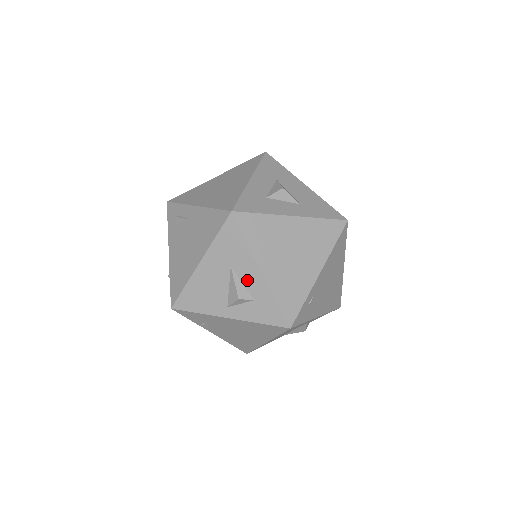
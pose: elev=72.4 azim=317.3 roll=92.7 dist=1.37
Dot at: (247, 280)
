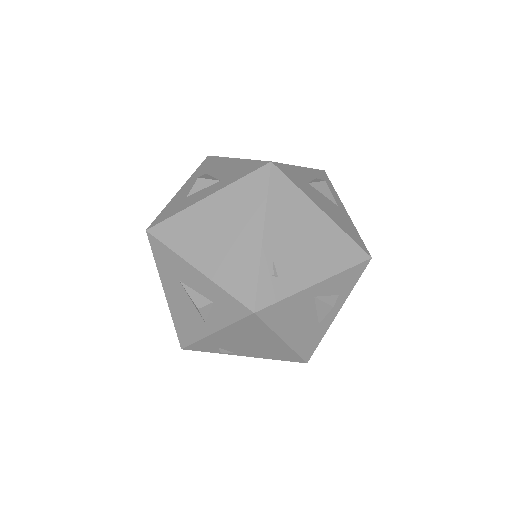
Dot at: (196, 286)
